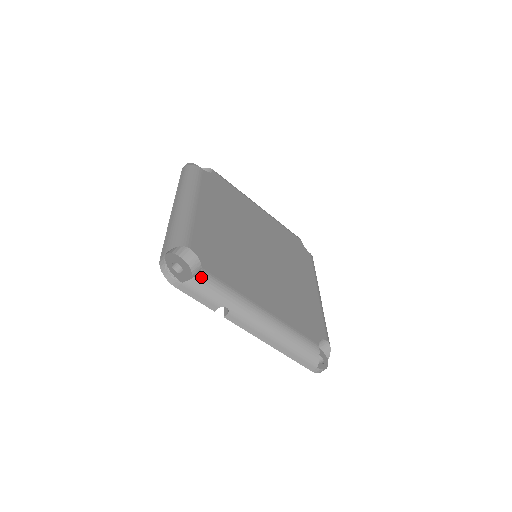
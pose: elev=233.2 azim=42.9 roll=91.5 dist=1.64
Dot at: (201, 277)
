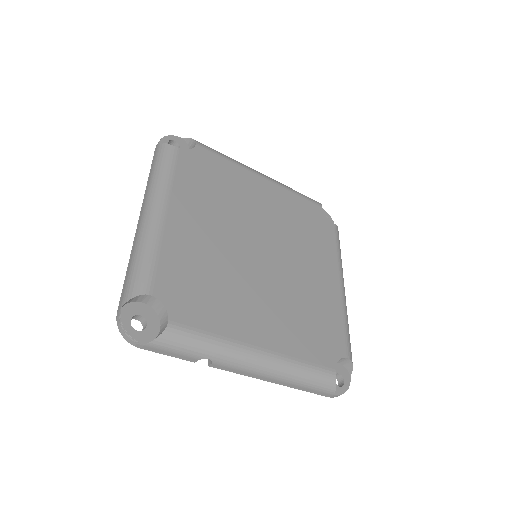
Dot at: (168, 334)
